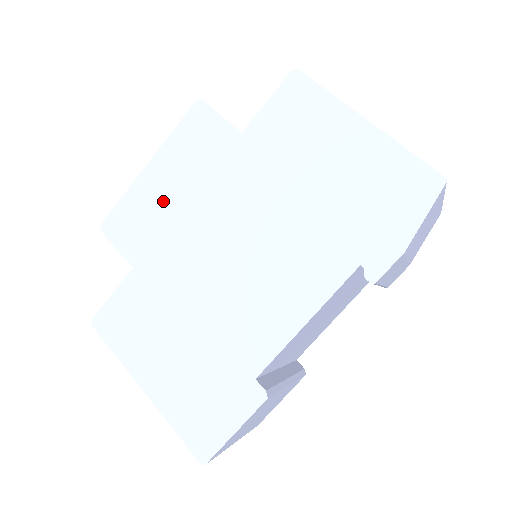
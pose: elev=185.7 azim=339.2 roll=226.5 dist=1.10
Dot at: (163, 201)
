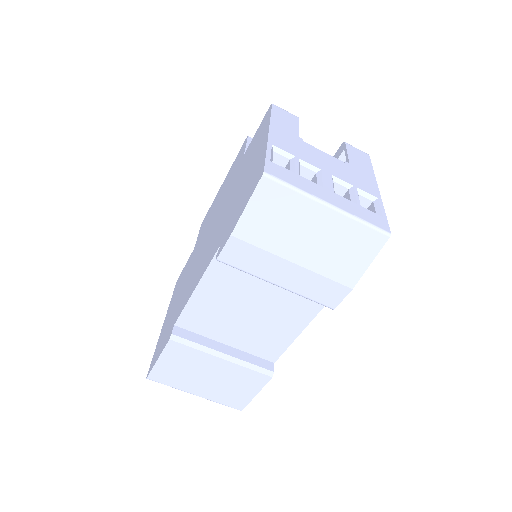
Dot at: (215, 205)
